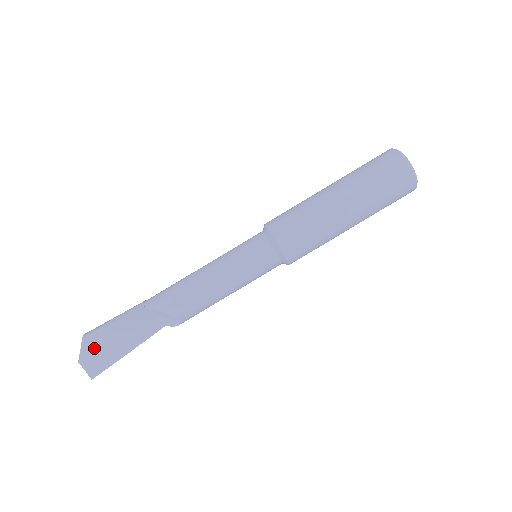
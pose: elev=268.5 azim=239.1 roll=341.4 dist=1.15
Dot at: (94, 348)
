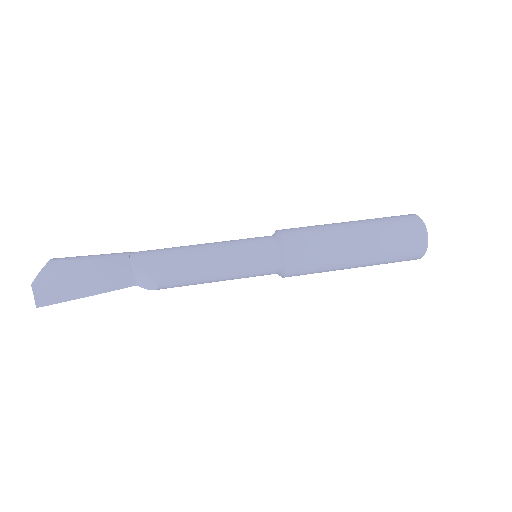
Dot at: (55, 277)
